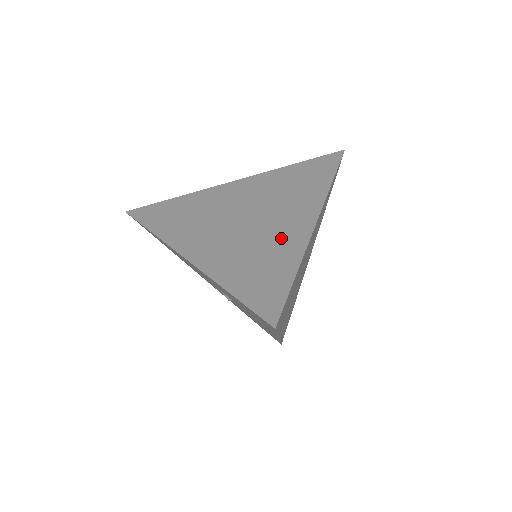
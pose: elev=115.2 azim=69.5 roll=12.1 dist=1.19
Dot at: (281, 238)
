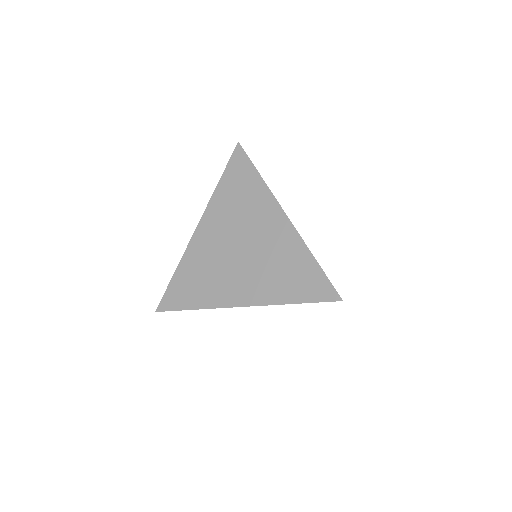
Dot at: (280, 245)
